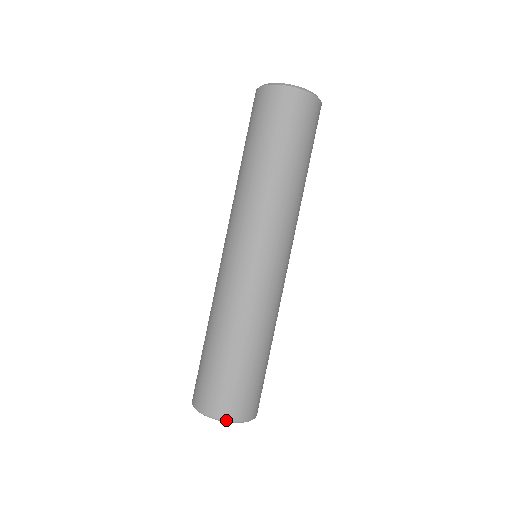
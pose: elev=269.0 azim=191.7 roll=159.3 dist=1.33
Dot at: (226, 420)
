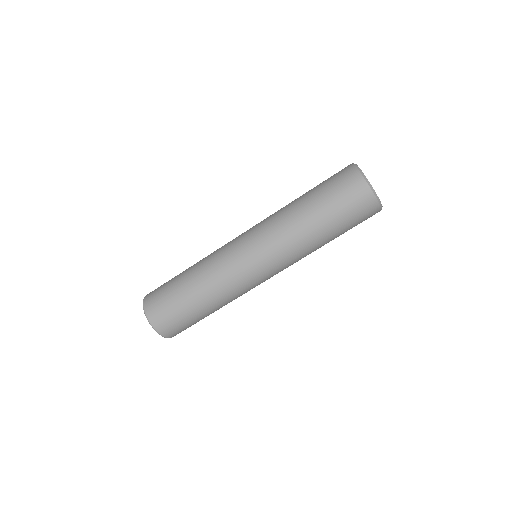
Dot at: (144, 308)
